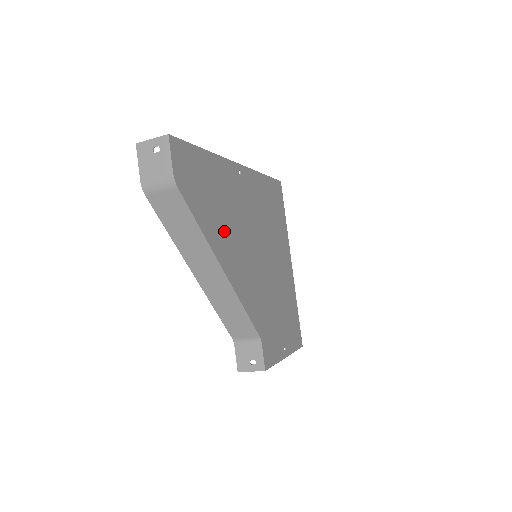
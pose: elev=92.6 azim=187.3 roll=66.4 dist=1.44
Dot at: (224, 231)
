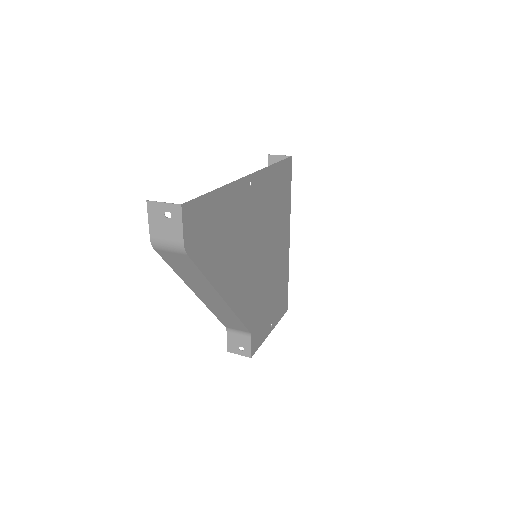
Dot at: (228, 261)
